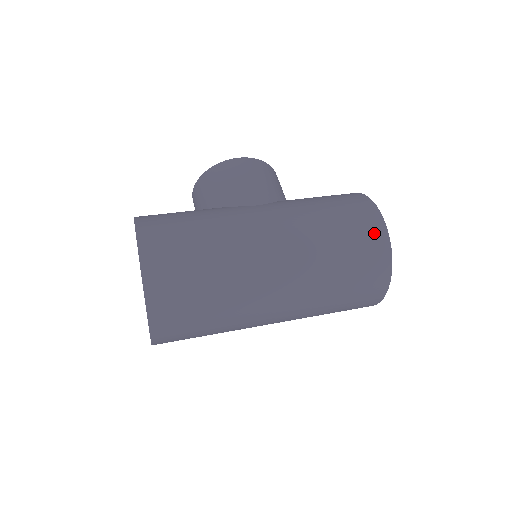
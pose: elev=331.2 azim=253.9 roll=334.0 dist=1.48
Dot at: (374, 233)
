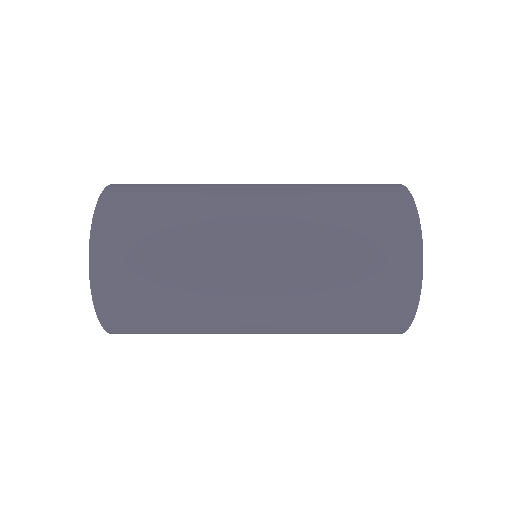
Dot at: (390, 191)
